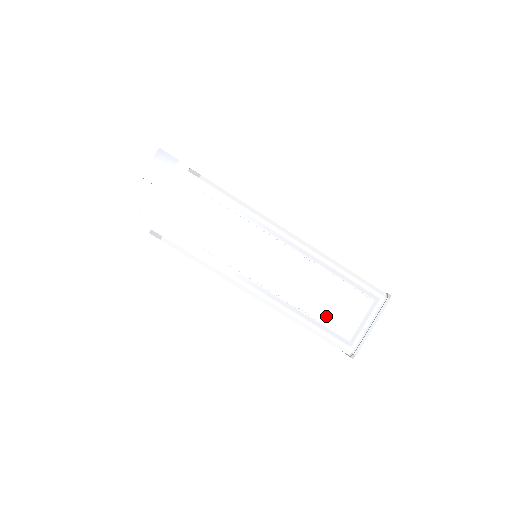
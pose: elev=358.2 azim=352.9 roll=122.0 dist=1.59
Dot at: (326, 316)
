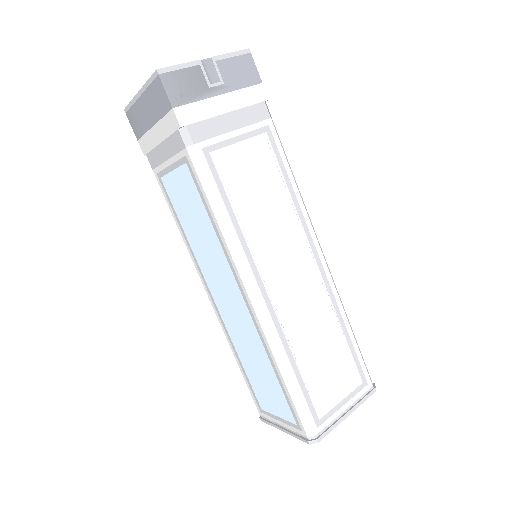
Dot at: (311, 371)
